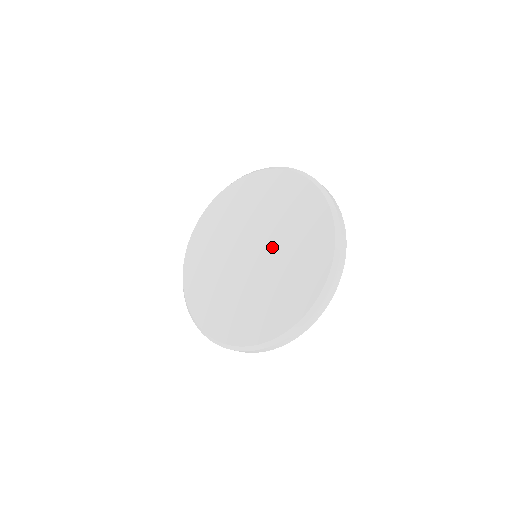
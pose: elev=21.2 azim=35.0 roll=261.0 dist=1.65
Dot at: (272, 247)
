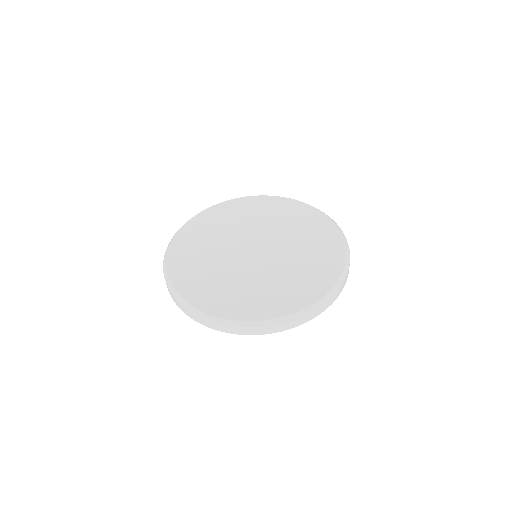
Dot at: (278, 241)
